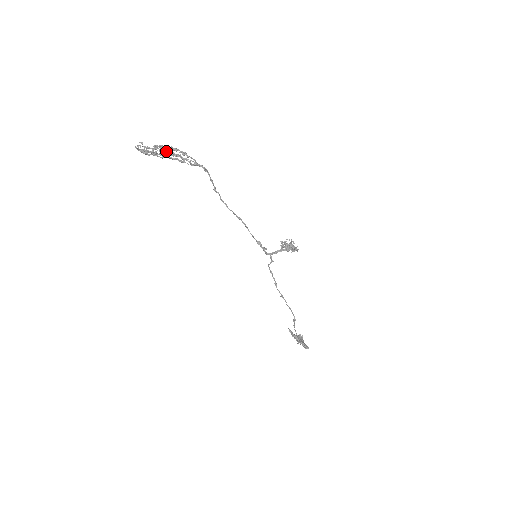
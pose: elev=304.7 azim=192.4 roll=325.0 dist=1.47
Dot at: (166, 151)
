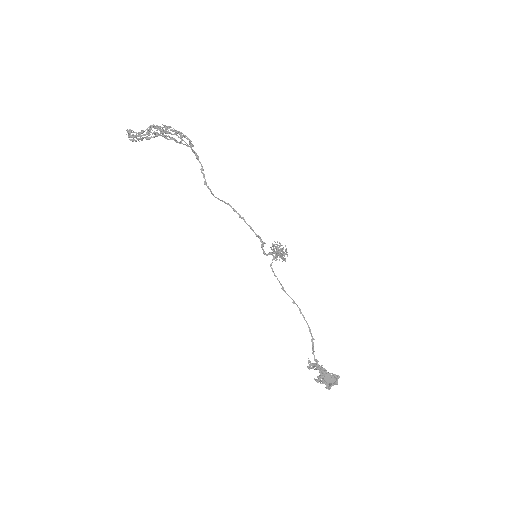
Dot at: (165, 126)
